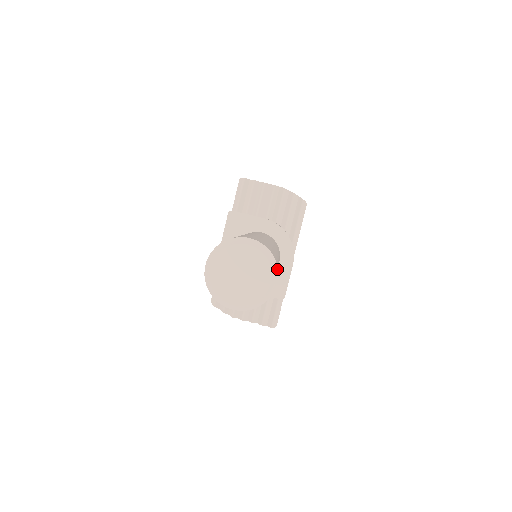
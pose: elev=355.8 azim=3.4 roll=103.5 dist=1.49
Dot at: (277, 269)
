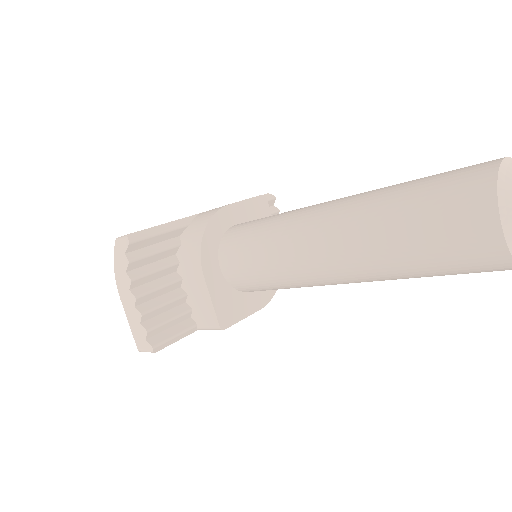
Dot at: out of frame
